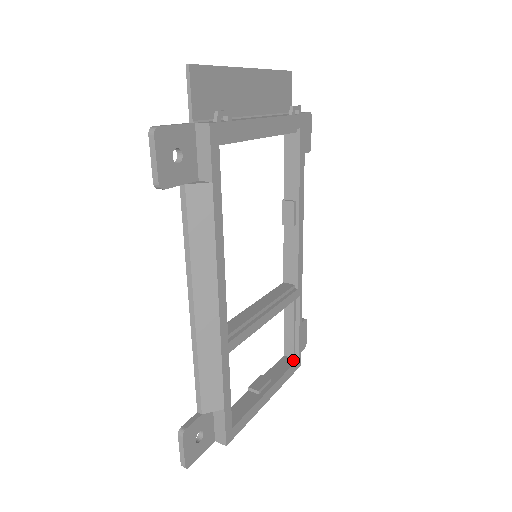
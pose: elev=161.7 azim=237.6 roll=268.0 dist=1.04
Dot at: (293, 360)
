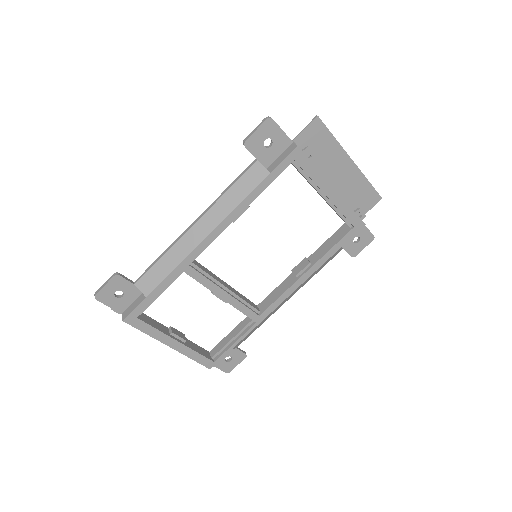
Dot at: (210, 358)
